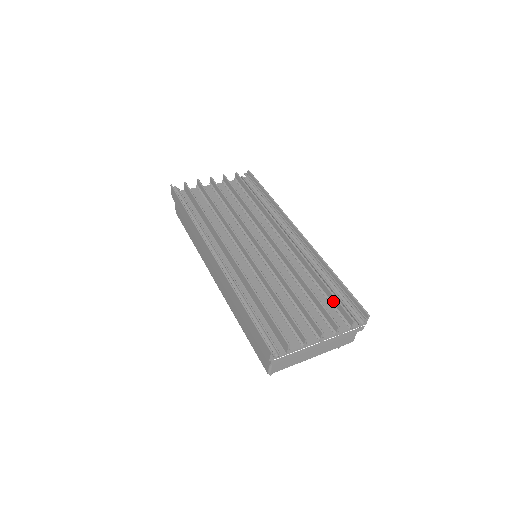
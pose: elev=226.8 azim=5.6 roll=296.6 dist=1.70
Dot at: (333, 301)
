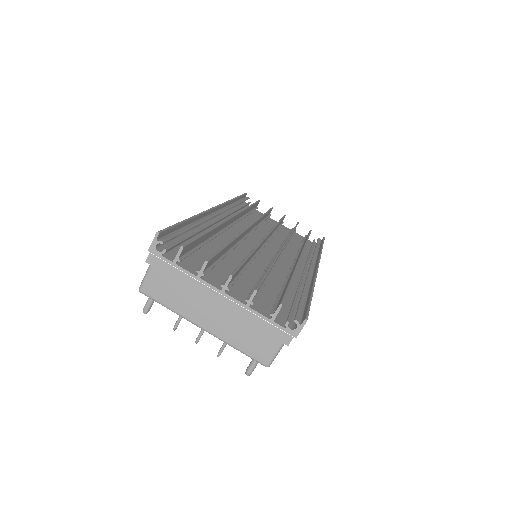
Dot at: (282, 294)
